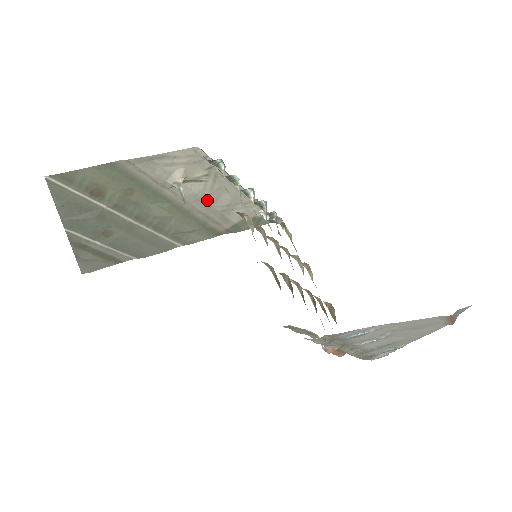
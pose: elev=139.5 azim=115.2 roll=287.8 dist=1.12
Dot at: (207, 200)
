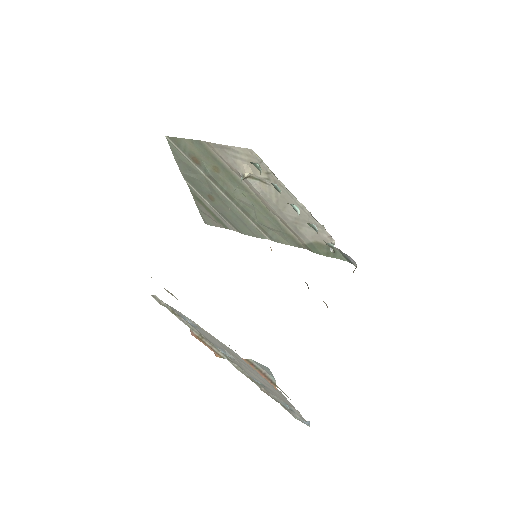
Dot at: (276, 204)
